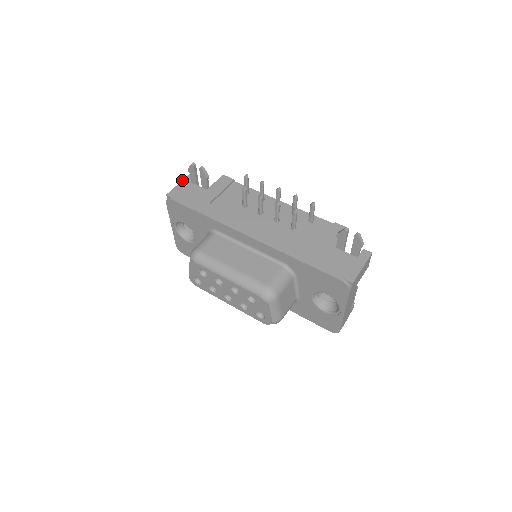
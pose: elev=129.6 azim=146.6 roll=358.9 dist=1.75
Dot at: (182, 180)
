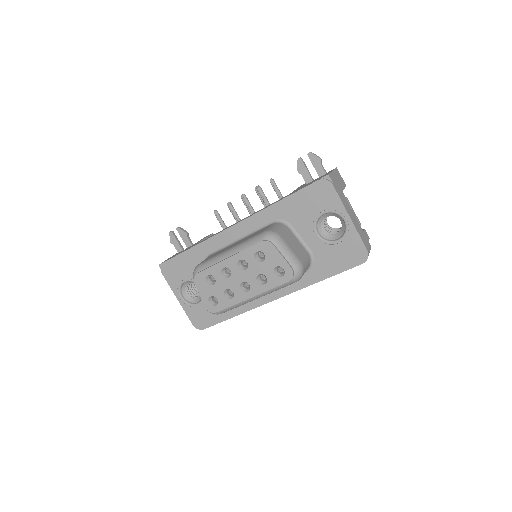
Dot at: occluded
